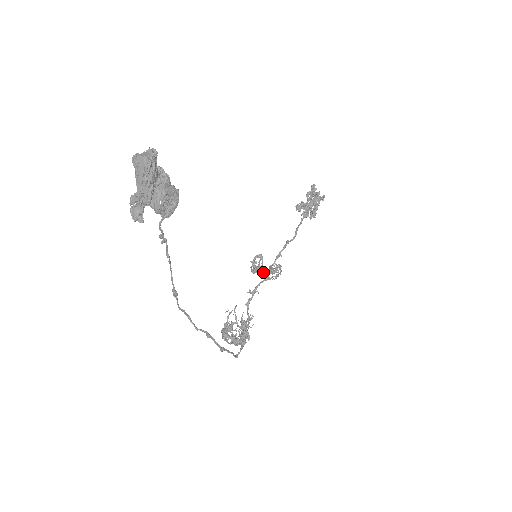
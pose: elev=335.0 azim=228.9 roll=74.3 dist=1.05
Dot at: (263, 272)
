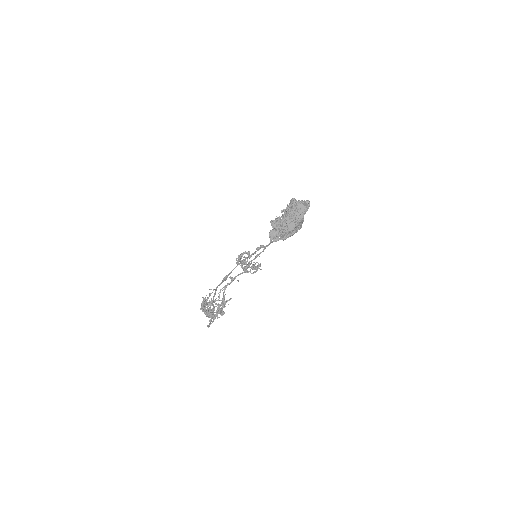
Dot at: (246, 266)
